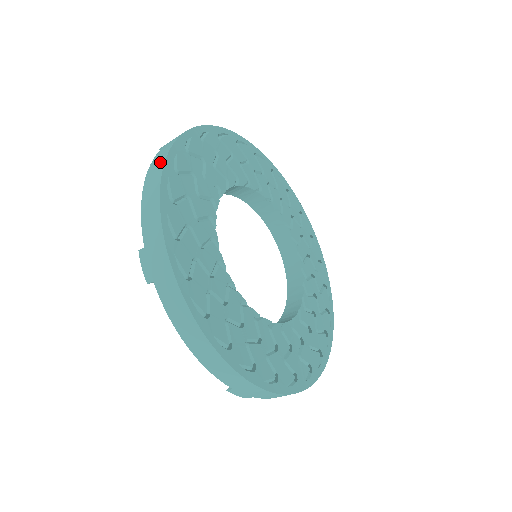
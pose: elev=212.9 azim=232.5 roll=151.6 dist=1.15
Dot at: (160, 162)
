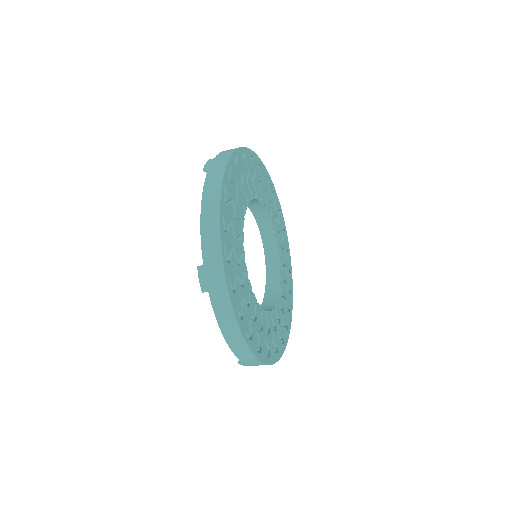
Dot at: occluded
